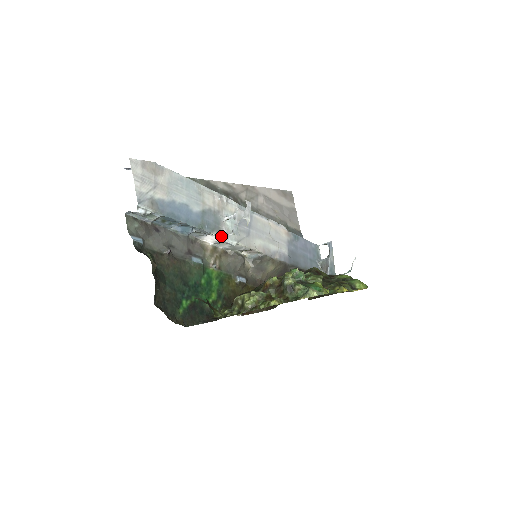
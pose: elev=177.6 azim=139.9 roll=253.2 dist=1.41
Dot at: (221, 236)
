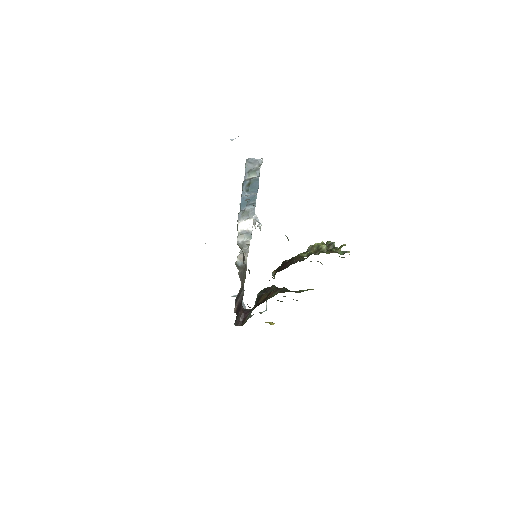
Dot at: (252, 224)
